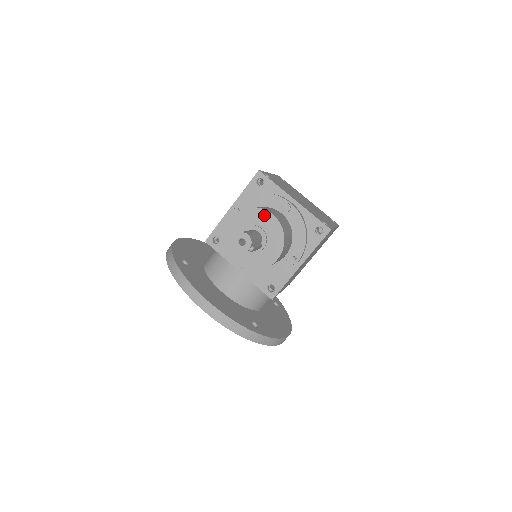
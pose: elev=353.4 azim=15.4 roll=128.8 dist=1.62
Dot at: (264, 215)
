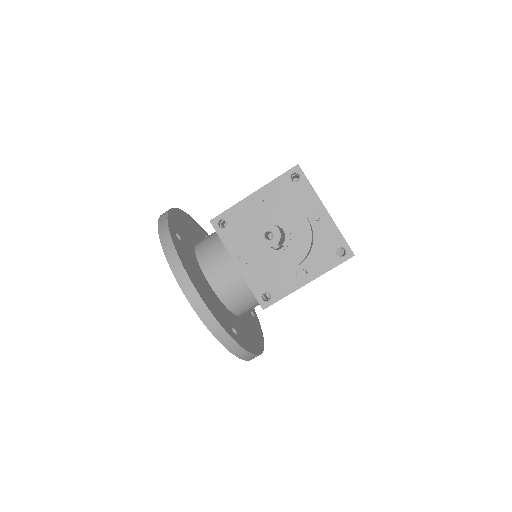
Dot at: (296, 214)
